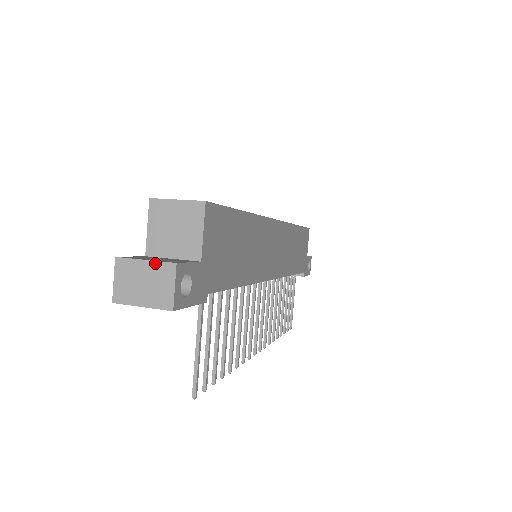
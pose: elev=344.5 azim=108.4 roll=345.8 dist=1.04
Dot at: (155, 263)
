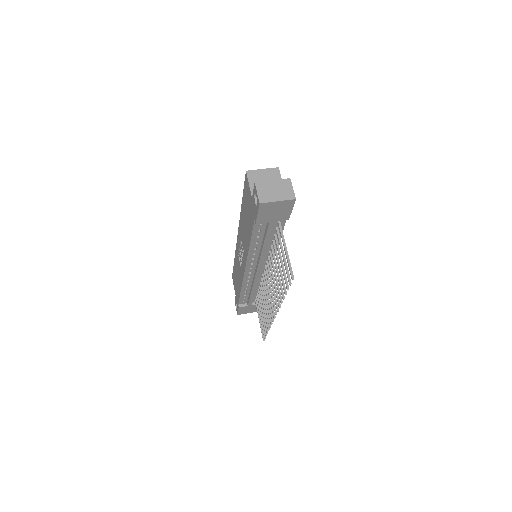
Dot at: (279, 180)
